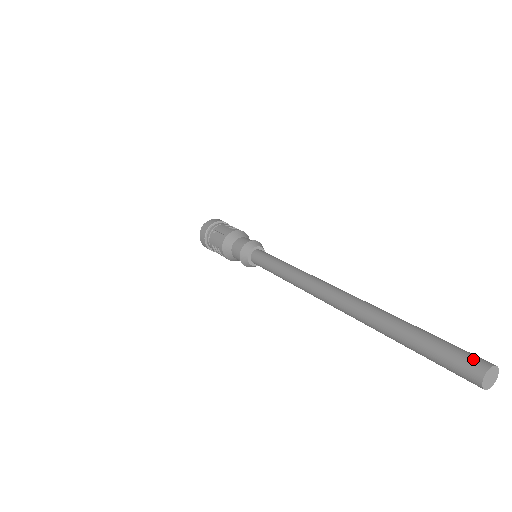
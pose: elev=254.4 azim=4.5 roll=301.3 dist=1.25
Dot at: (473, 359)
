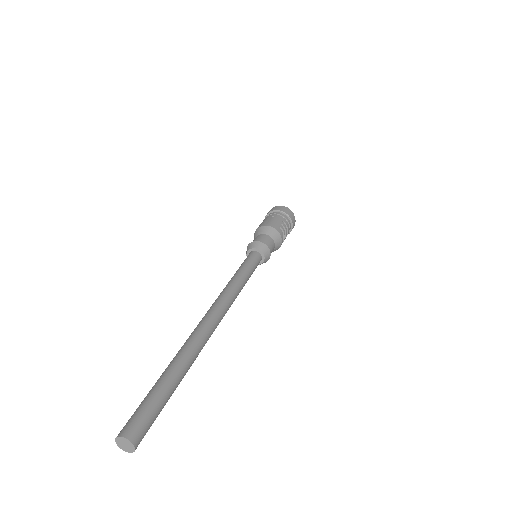
Dot at: (136, 426)
